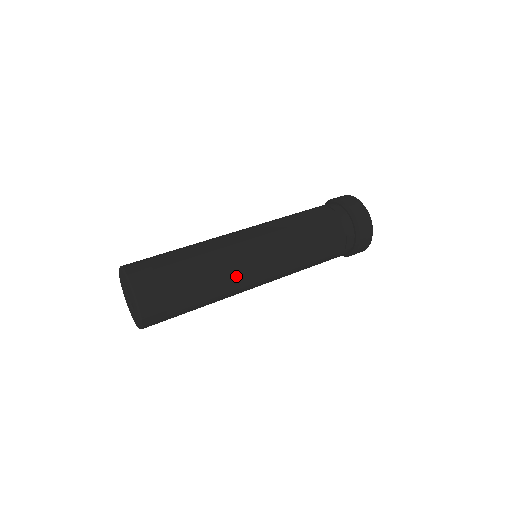
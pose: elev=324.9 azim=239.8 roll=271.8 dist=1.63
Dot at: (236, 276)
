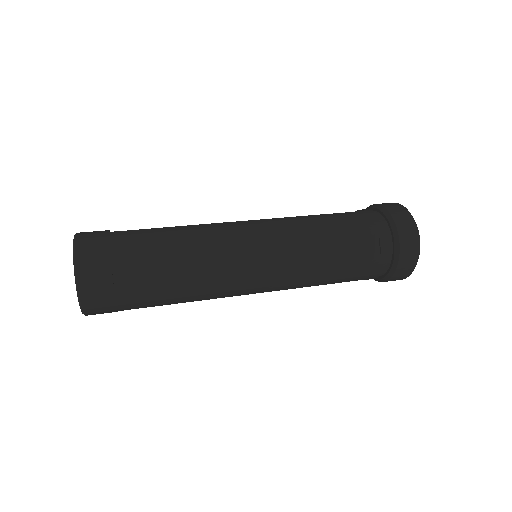
Dot at: (215, 254)
